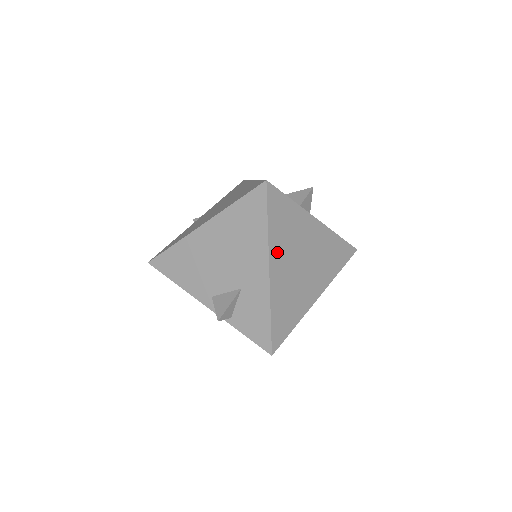
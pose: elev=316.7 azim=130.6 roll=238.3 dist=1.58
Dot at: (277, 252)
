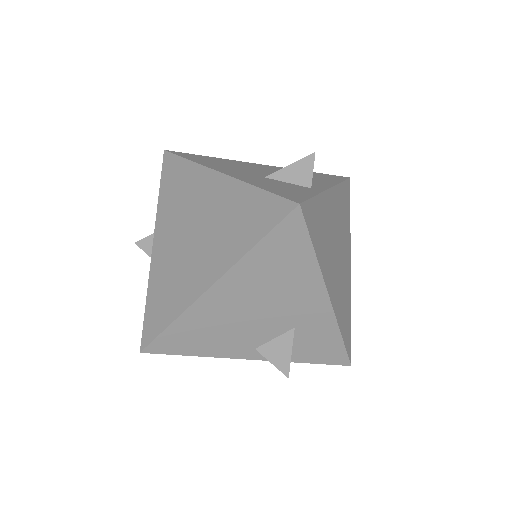
Dot at: (327, 271)
